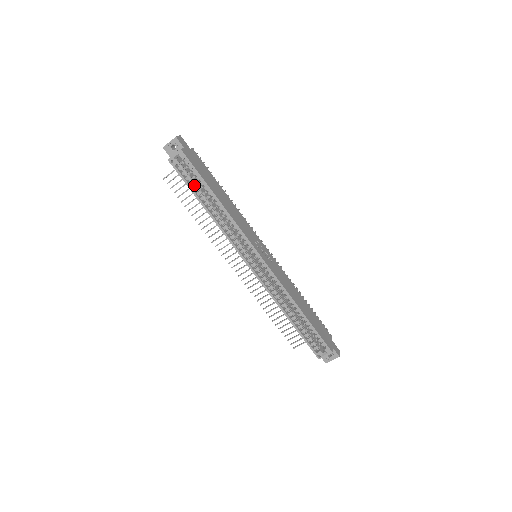
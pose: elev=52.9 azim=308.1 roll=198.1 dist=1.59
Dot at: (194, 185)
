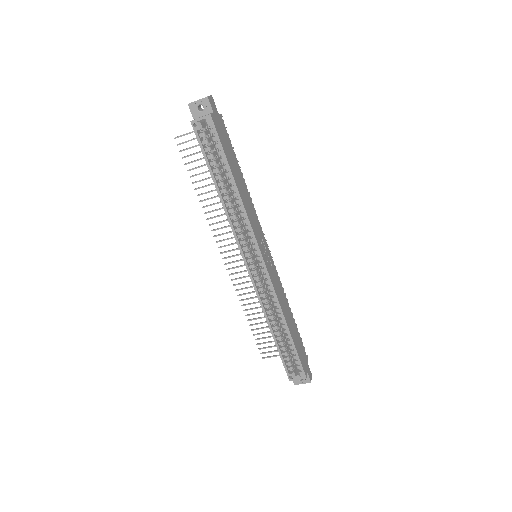
Dot at: occluded
